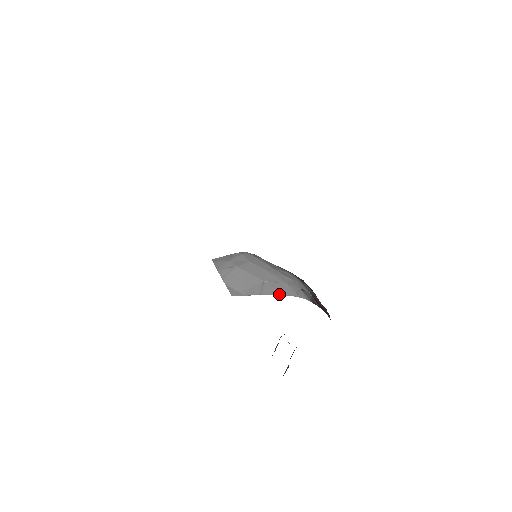
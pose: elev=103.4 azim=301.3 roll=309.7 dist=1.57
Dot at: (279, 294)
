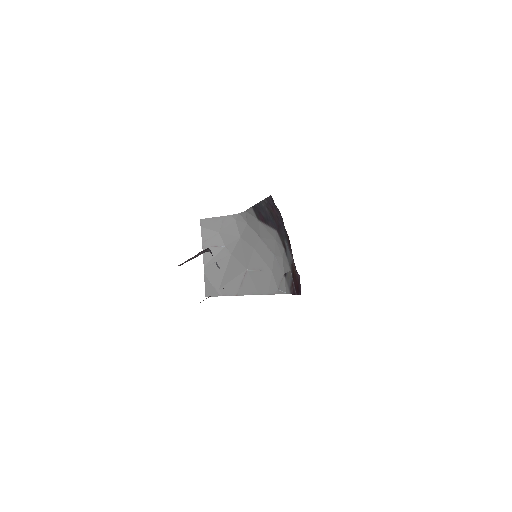
Dot at: (258, 292)
